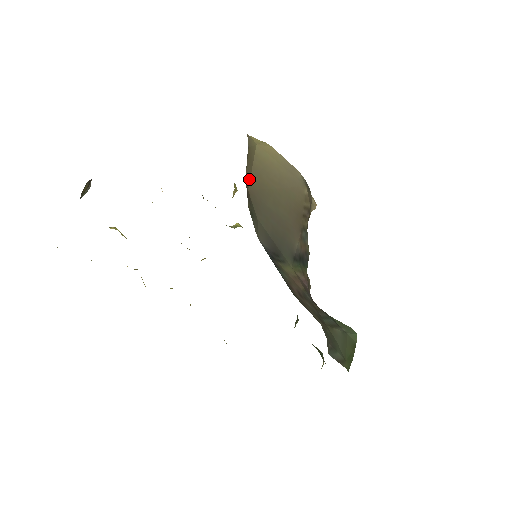
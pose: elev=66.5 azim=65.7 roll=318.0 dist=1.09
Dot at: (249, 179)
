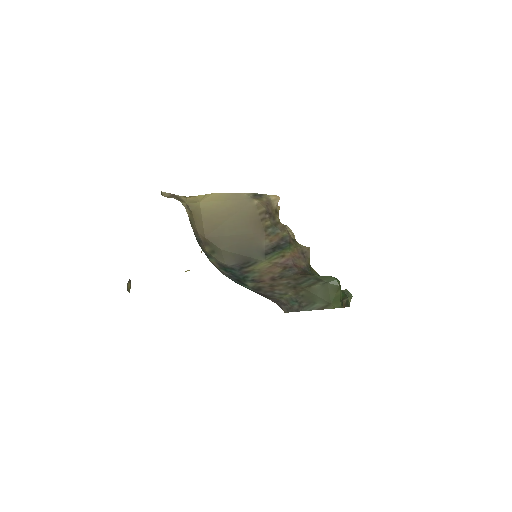
Dot at: (203, 230)
